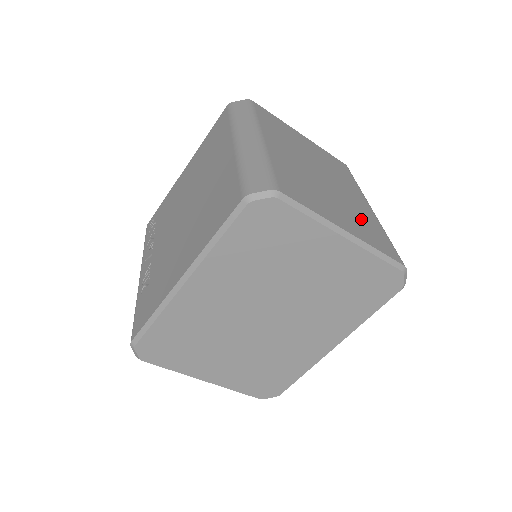
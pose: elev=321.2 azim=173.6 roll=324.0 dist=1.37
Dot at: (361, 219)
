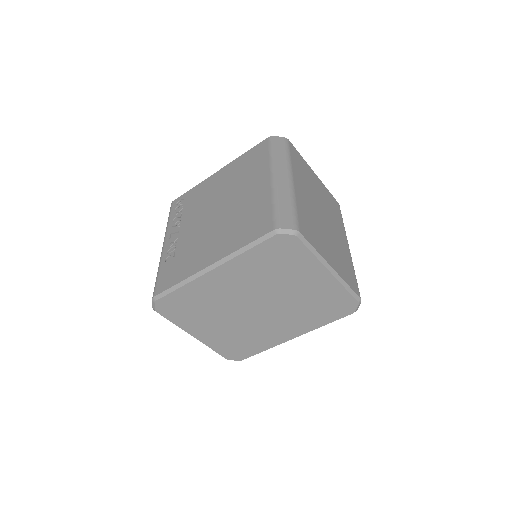
Dot at: (342, 257)
